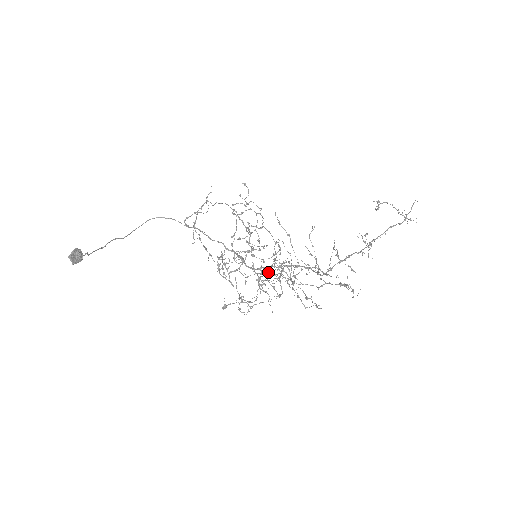
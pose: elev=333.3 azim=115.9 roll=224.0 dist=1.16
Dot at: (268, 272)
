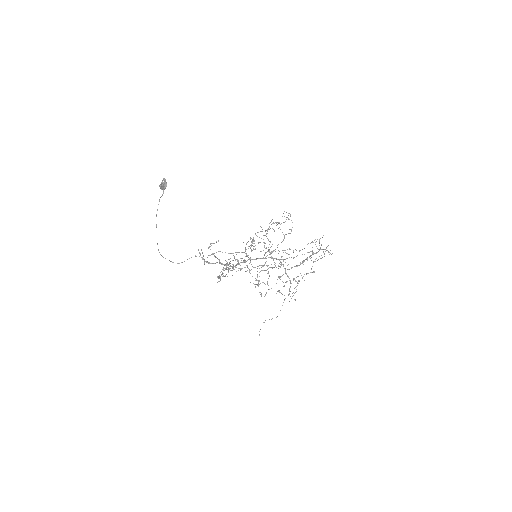
Dot at: occluded
